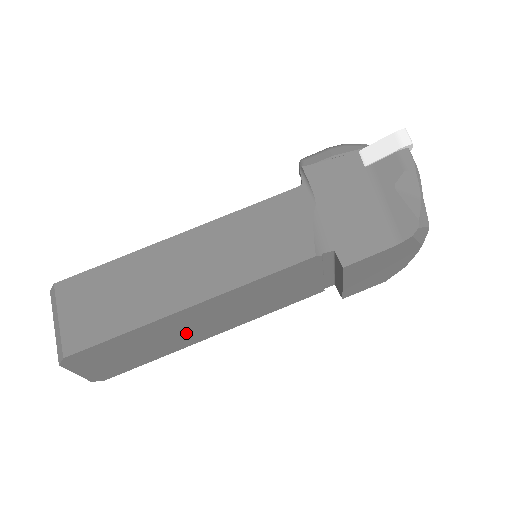
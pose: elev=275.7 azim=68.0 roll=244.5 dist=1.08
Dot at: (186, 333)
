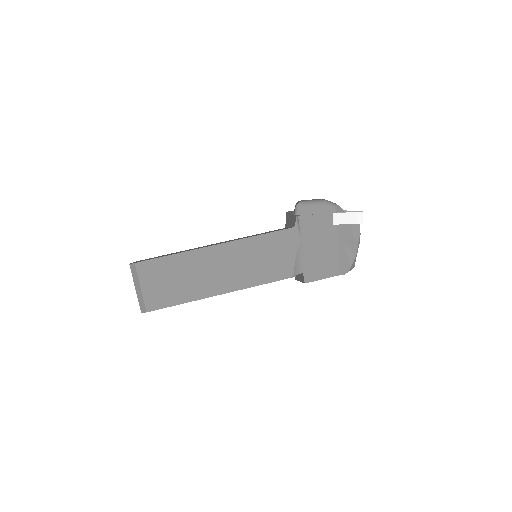
Dot at: occluded
